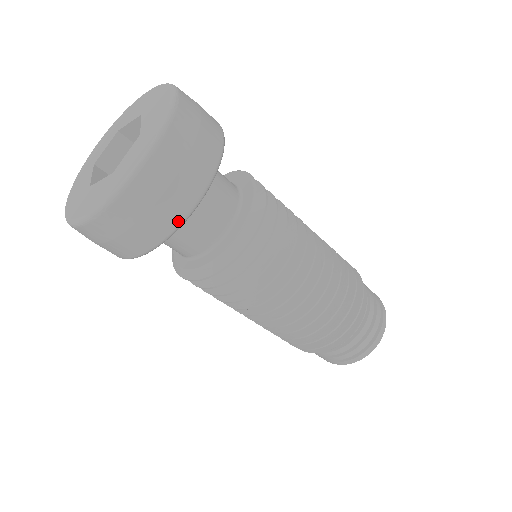
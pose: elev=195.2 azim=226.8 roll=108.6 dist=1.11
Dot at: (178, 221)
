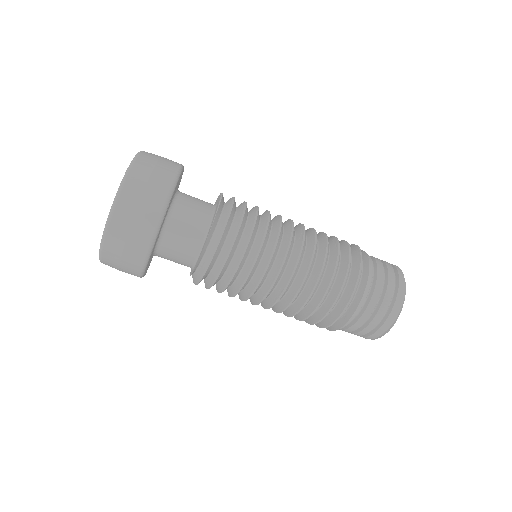
Dot at: (156, 222)
